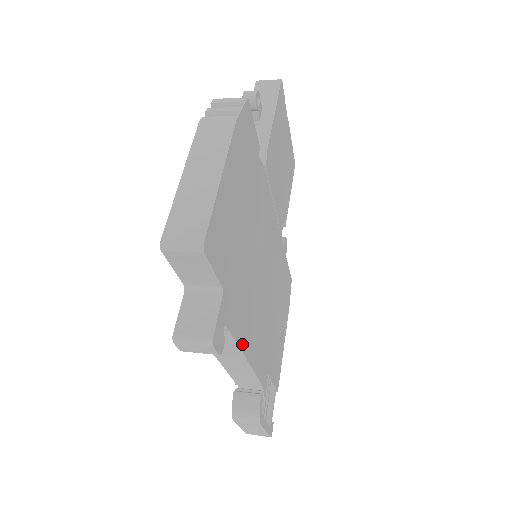
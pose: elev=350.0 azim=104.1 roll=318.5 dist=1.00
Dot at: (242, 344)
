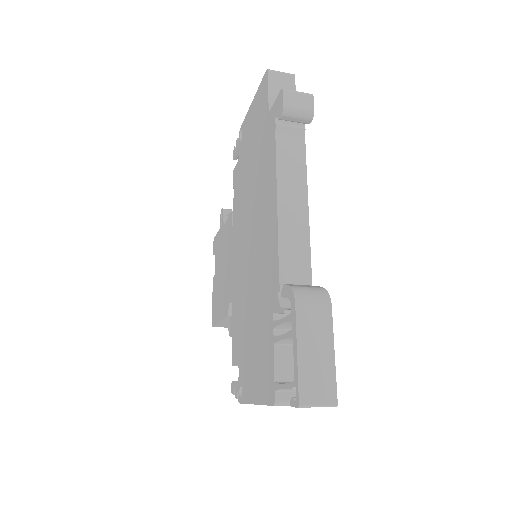
Dot at: (304, 179)
